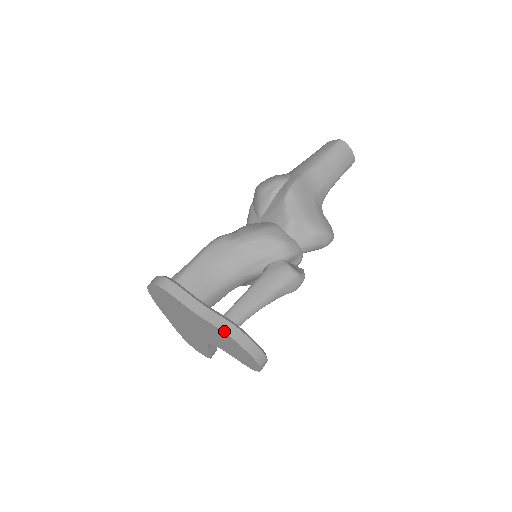
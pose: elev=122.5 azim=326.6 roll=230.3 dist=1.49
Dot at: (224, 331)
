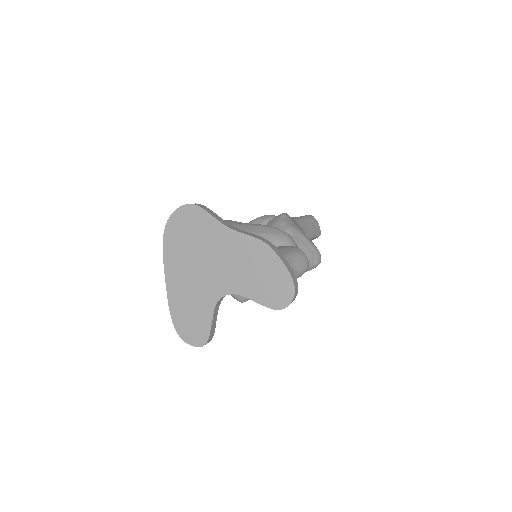
Dot at: (262, 240)
